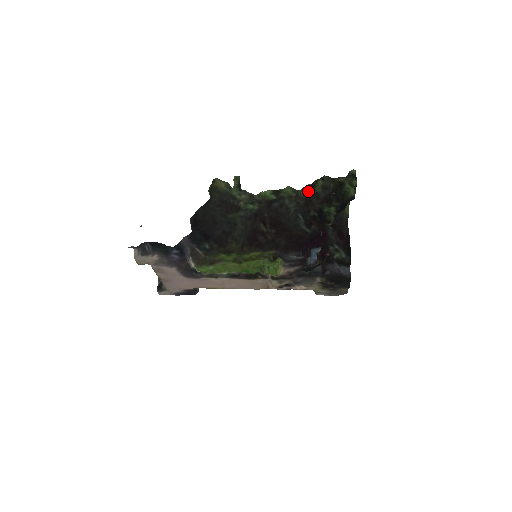
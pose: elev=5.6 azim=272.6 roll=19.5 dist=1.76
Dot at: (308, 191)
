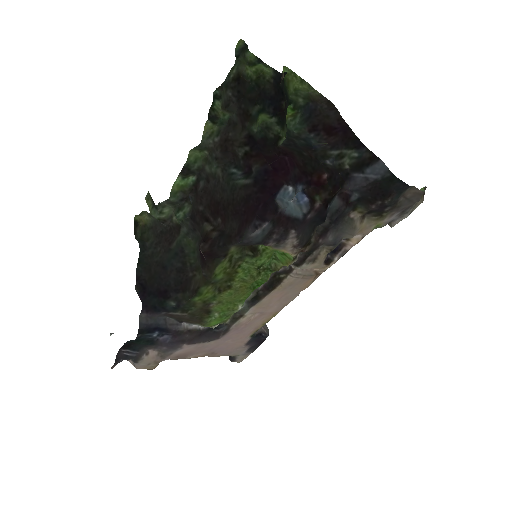
Dot at: (215, 131)
